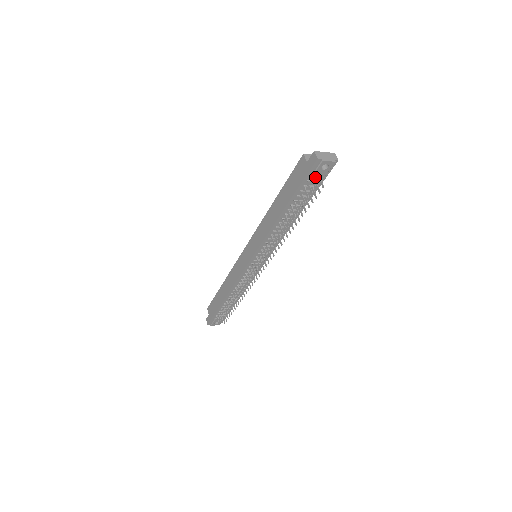
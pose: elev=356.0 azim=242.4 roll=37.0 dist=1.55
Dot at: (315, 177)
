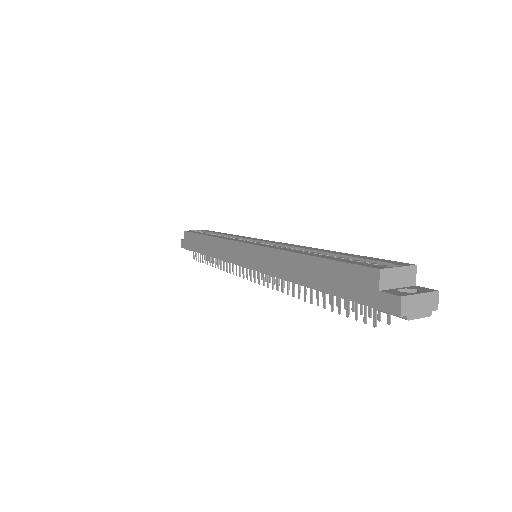
Dot at: occluded
